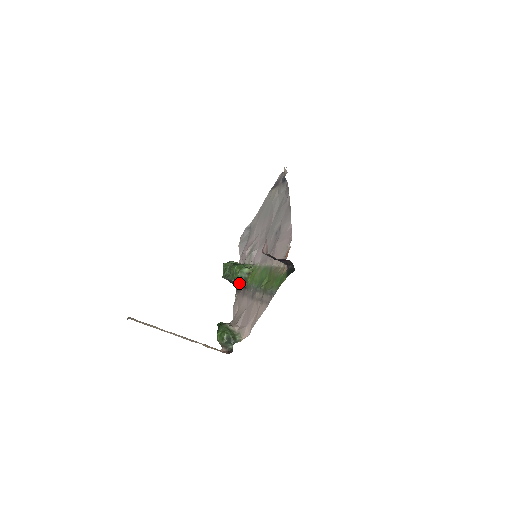
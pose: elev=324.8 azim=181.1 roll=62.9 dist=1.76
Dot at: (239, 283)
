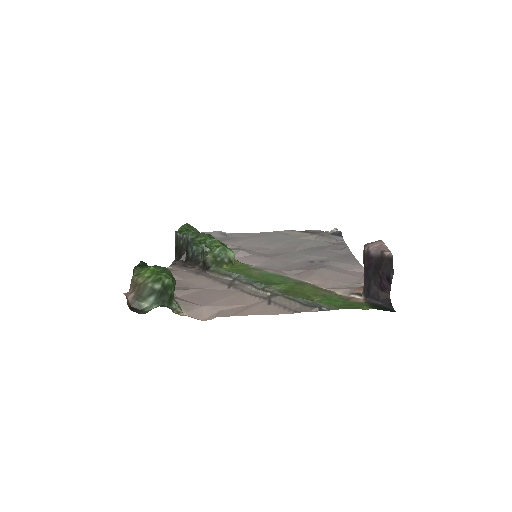
Dot at: (205, 257)
